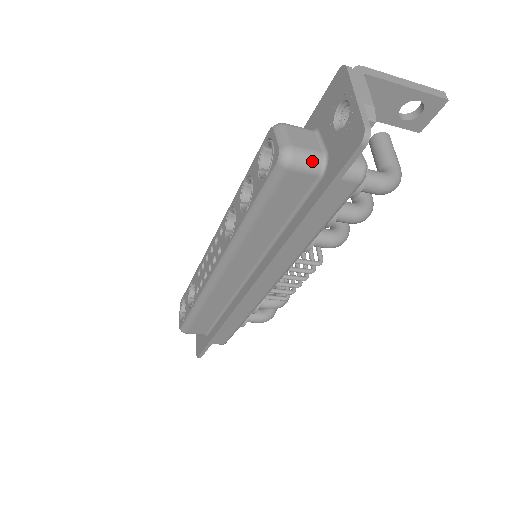
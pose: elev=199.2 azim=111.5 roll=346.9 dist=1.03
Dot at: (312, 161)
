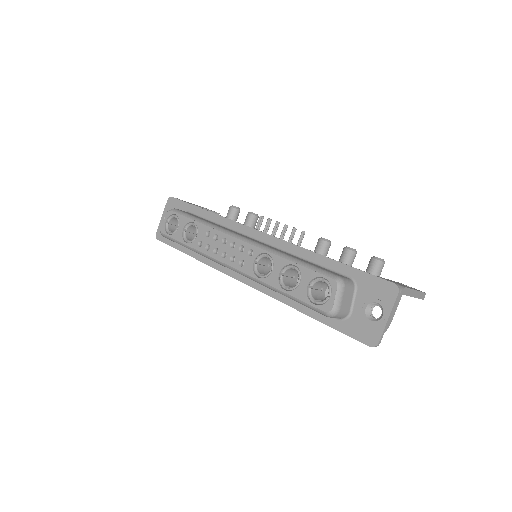
Dot at: (342, 317)
